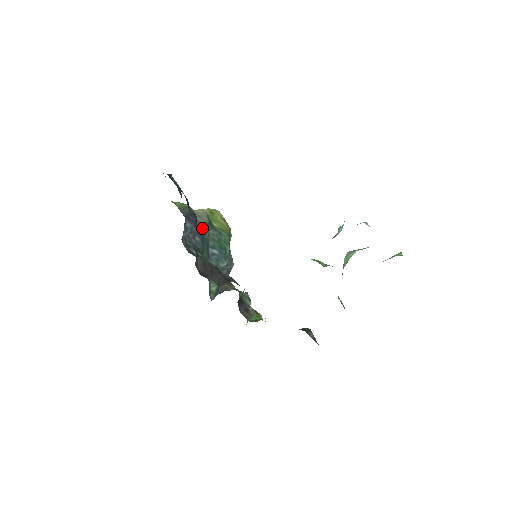
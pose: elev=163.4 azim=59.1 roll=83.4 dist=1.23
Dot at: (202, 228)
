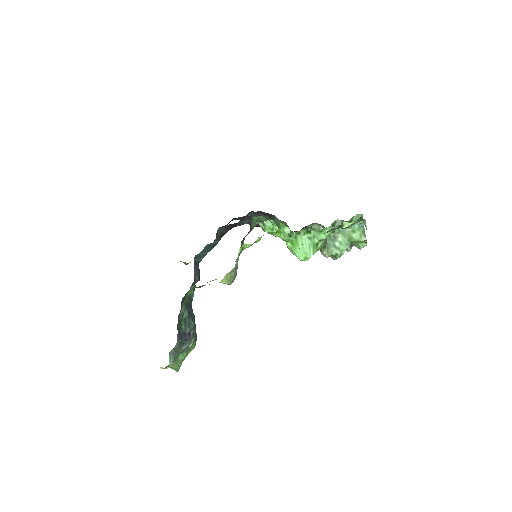
Dot at: occluded
